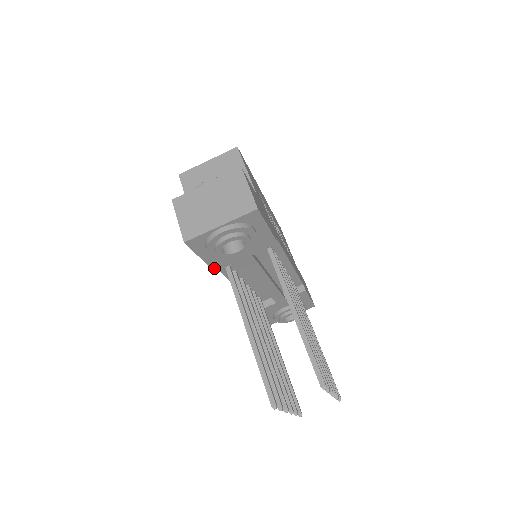
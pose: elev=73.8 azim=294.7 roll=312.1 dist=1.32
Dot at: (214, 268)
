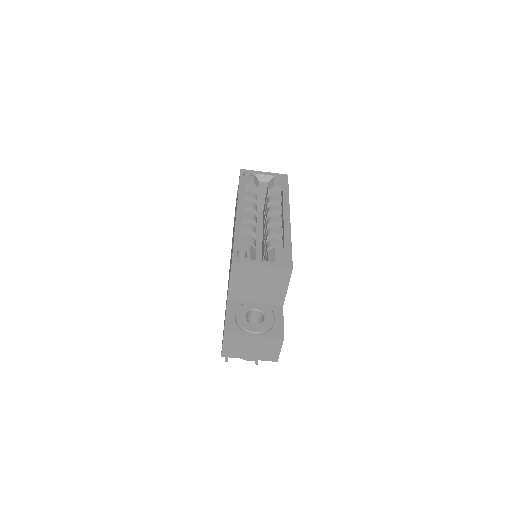
Dot at: occluded
